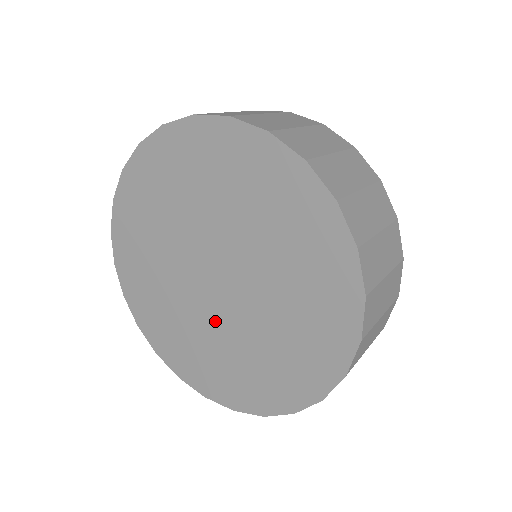
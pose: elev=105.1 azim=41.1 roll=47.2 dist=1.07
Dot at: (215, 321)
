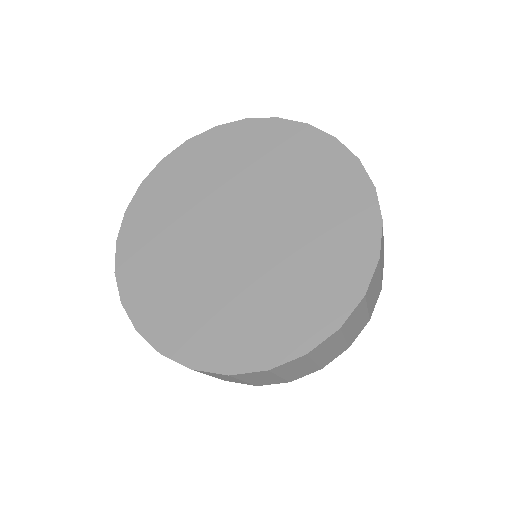
Dot at: (251, 271)
